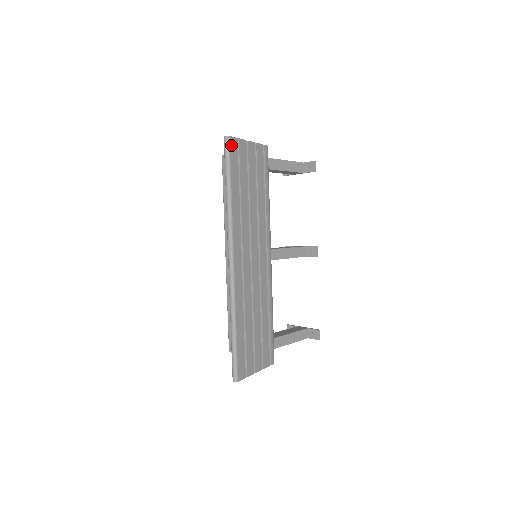
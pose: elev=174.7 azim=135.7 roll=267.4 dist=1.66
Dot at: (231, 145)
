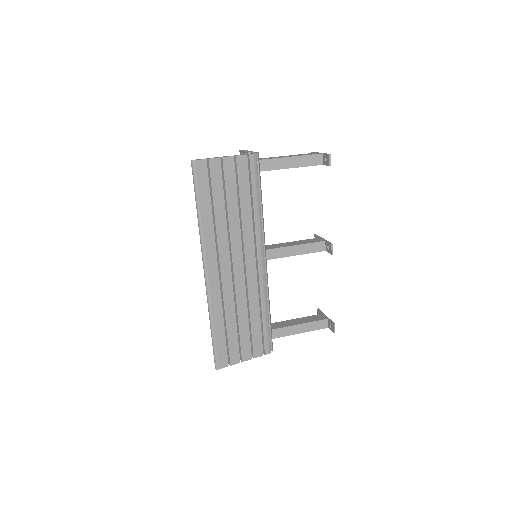
Dot at: (198, 168)
